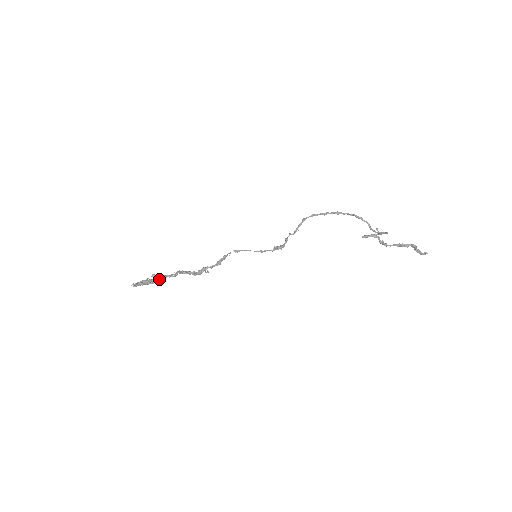
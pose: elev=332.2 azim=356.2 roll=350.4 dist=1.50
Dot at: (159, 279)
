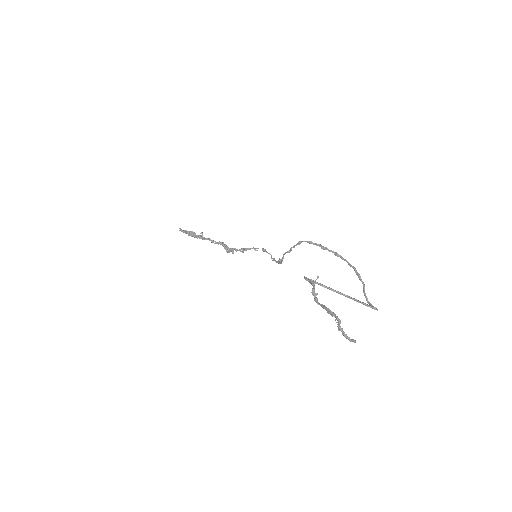
Dot at: (202, 238)
